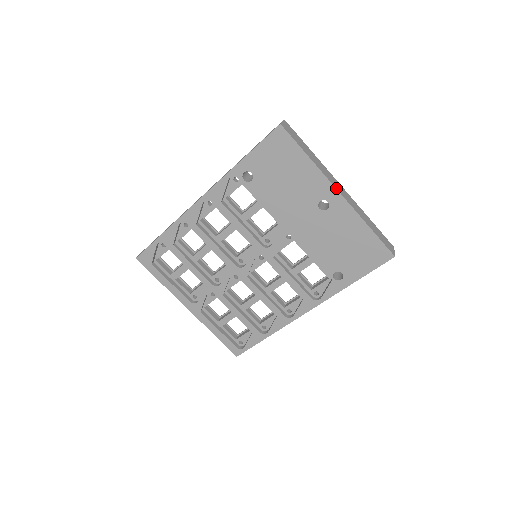
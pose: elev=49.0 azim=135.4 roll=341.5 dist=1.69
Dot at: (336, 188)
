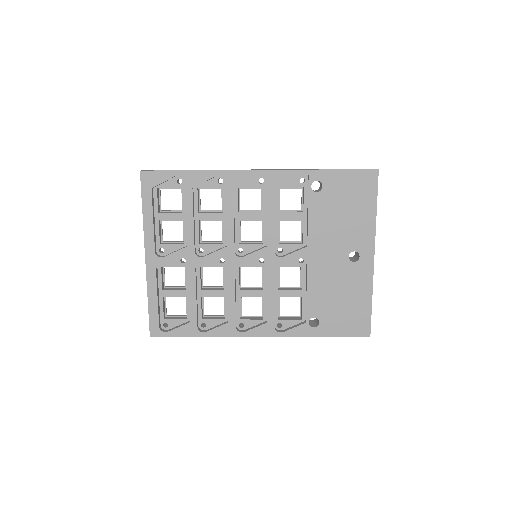
Dot at: (374, 251)
